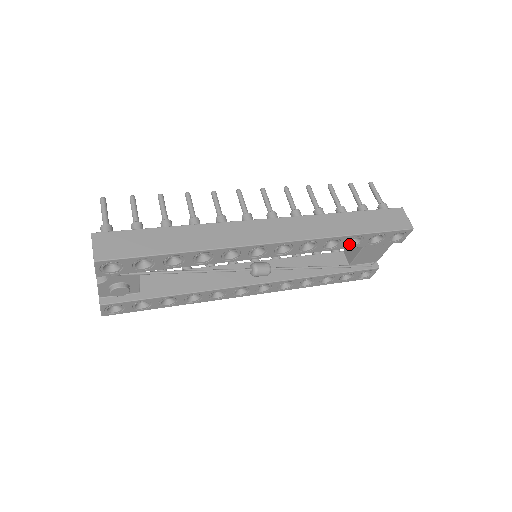
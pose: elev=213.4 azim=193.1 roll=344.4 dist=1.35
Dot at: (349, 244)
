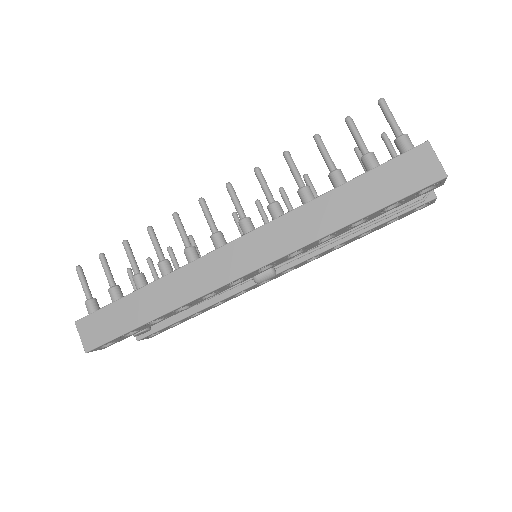
Dot at: (354, 225)
